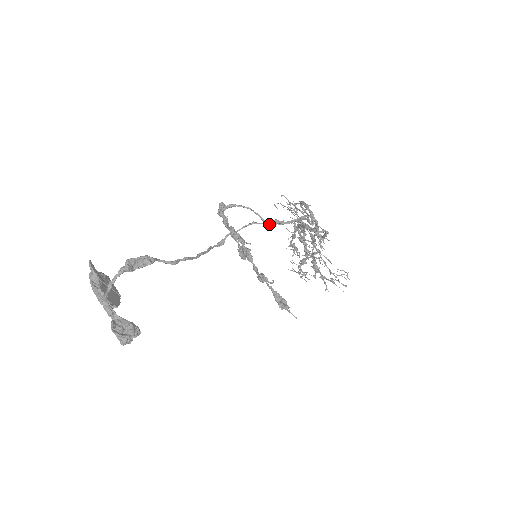
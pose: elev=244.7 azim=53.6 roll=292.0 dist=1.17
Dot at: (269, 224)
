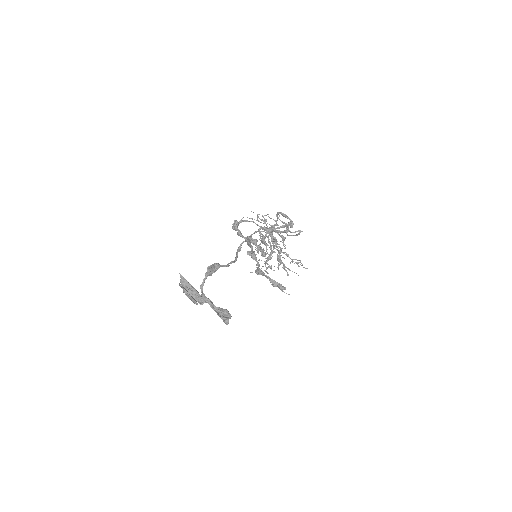
Dot at: (266, 231)
